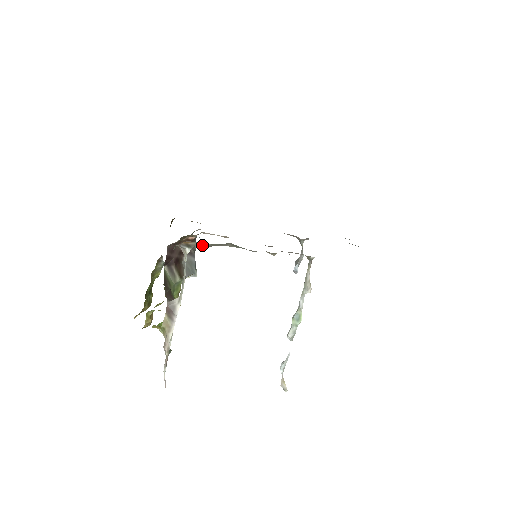
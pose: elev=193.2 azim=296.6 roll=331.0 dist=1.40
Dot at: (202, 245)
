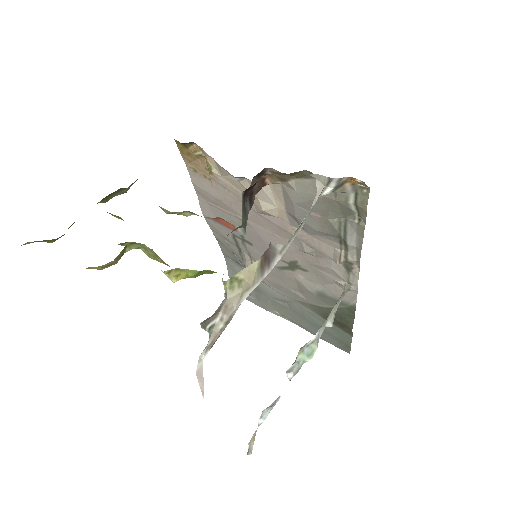
Dot at: (341, 197)
